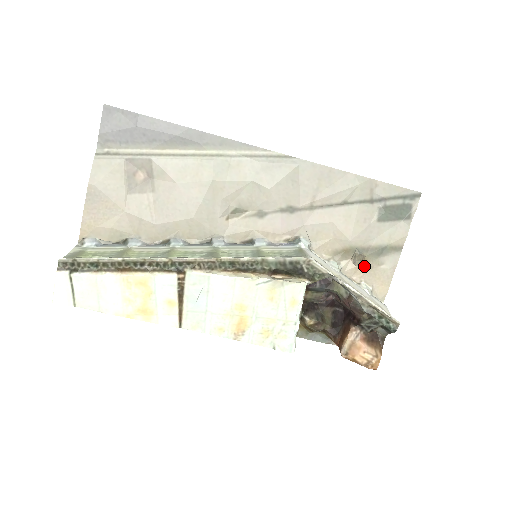
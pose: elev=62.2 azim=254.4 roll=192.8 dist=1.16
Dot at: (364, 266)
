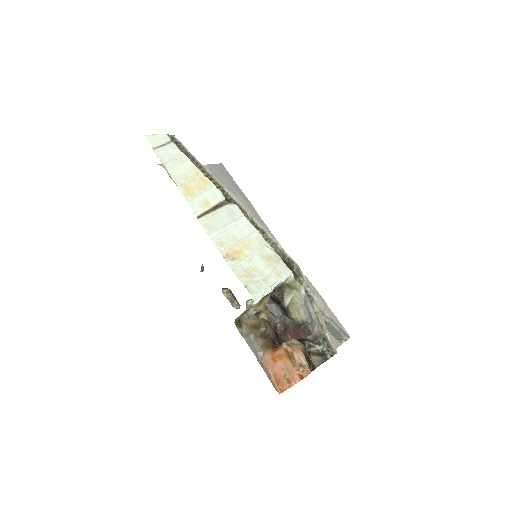
Dot at: occluded
